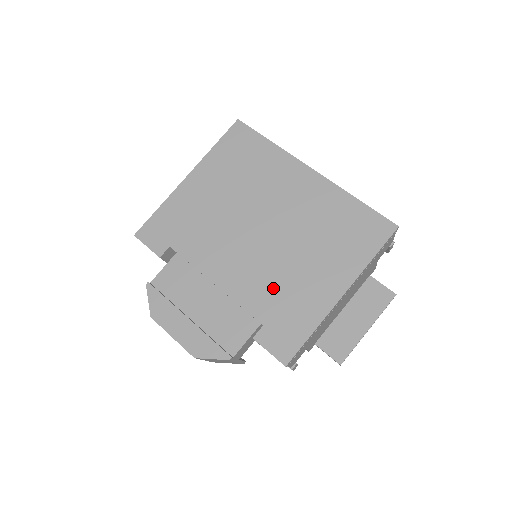
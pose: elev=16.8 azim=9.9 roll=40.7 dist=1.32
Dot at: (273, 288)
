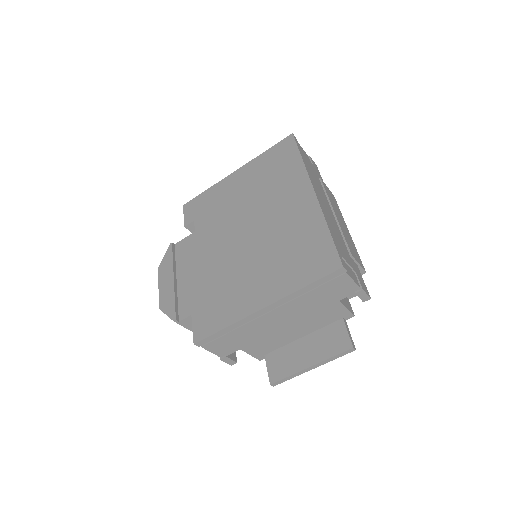
Dot at: (226, 279)
